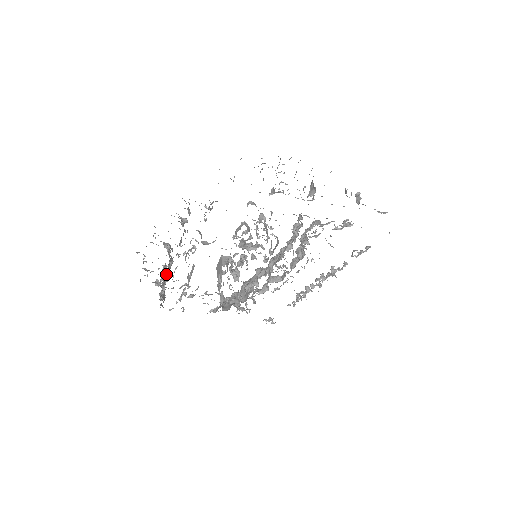
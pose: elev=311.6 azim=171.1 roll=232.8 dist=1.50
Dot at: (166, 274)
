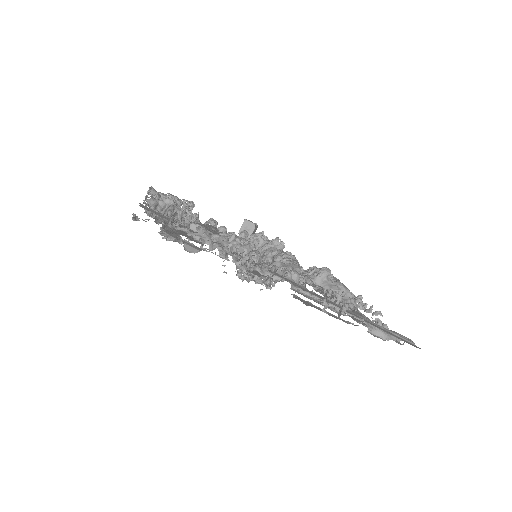
Dot at: occluded
